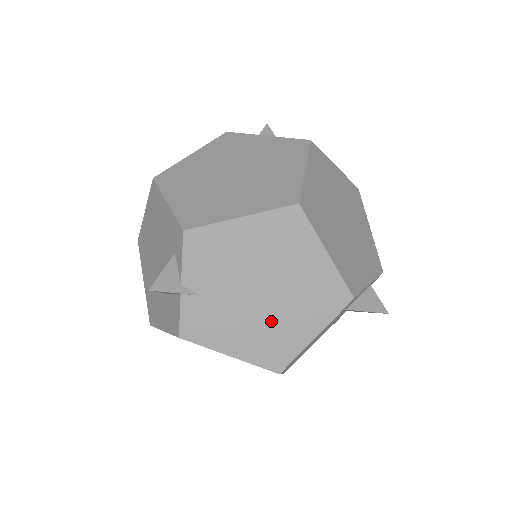
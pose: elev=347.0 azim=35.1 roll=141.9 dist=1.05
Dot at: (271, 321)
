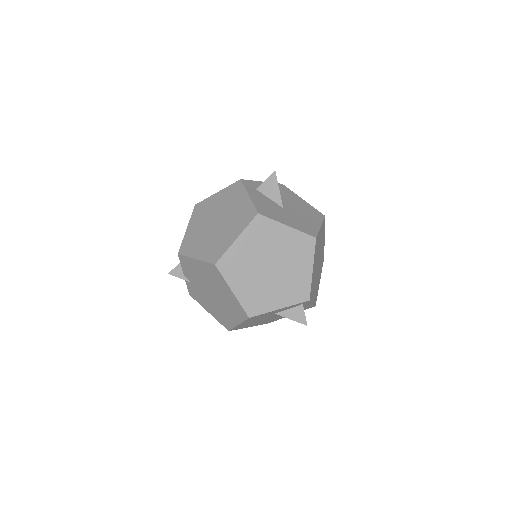
Dot at: (219, 308)
